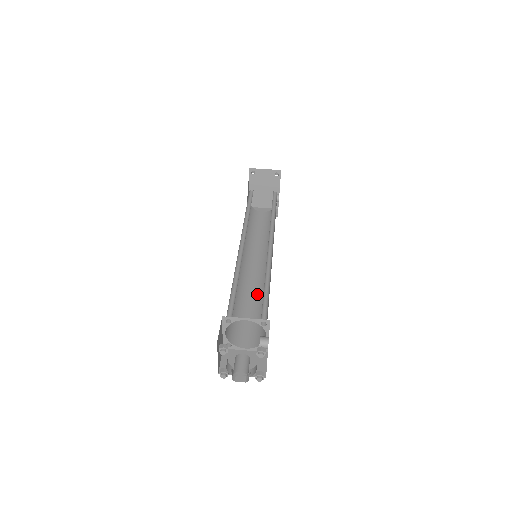
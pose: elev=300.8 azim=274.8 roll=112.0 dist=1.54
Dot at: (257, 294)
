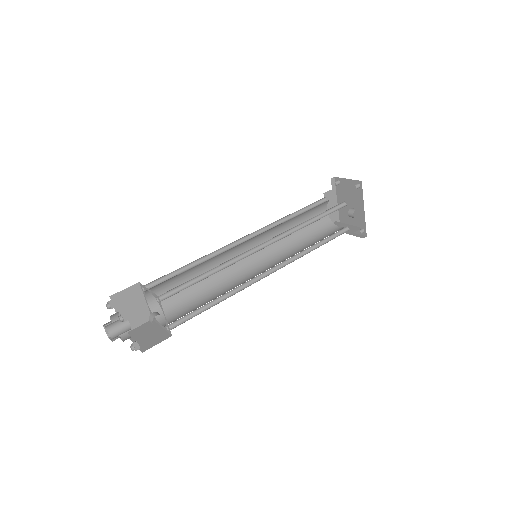
Dot at: (228, 290)
